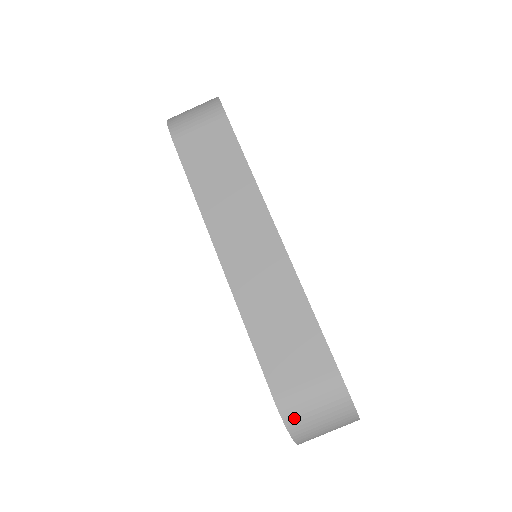
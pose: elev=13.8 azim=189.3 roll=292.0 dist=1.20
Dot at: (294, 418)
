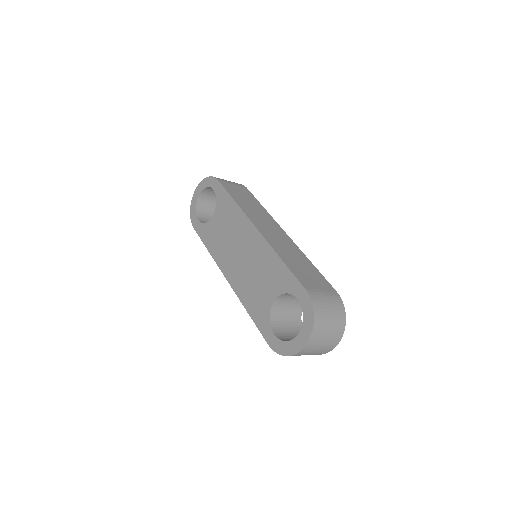
Dot at: (318, 305)
